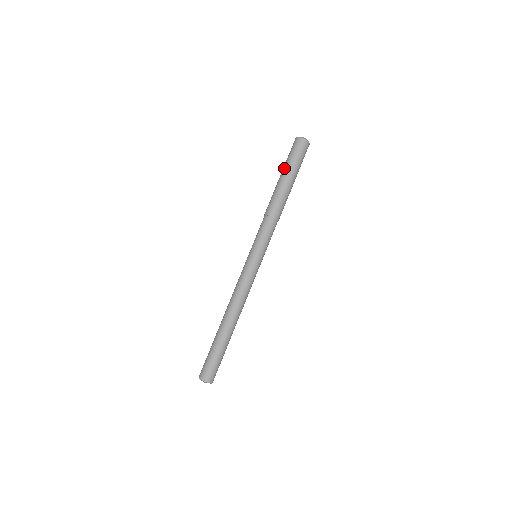
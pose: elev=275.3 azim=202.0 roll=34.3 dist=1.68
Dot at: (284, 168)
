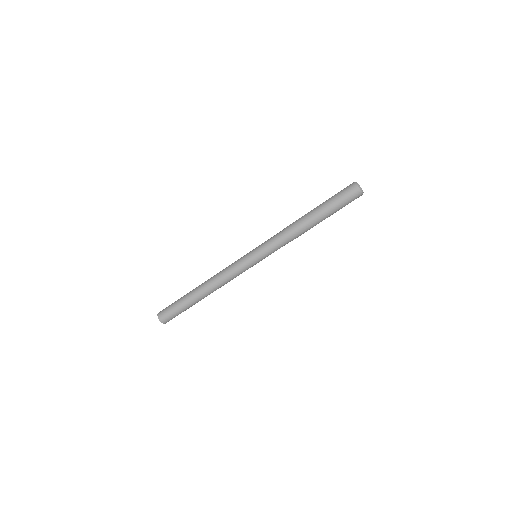
Dot at: (325, 201)
